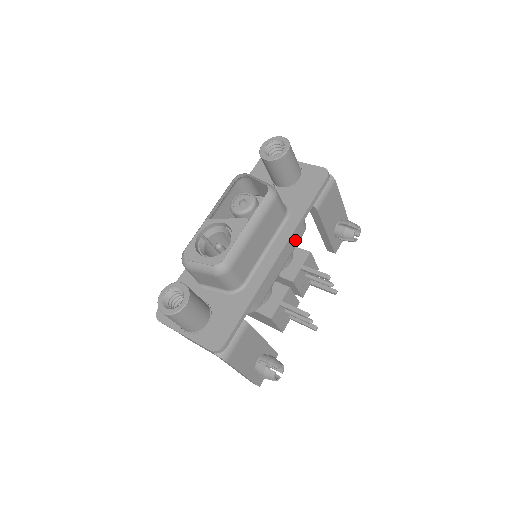
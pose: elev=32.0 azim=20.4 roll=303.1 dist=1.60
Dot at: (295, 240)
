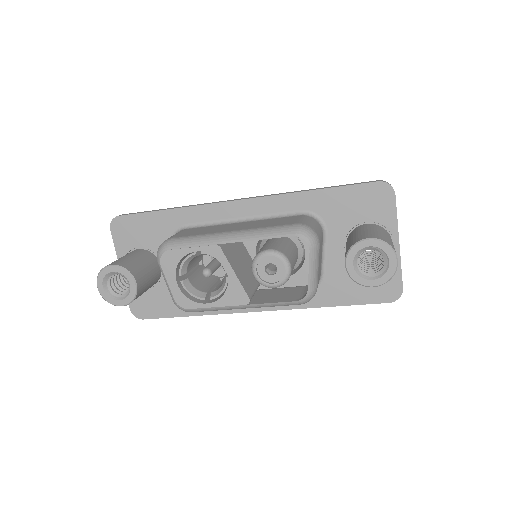
Dot at: occluded
